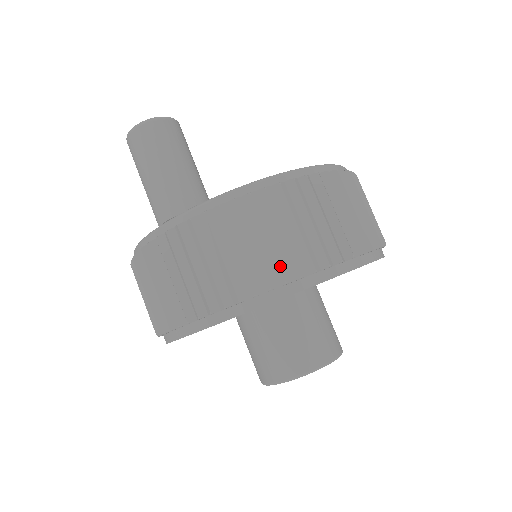
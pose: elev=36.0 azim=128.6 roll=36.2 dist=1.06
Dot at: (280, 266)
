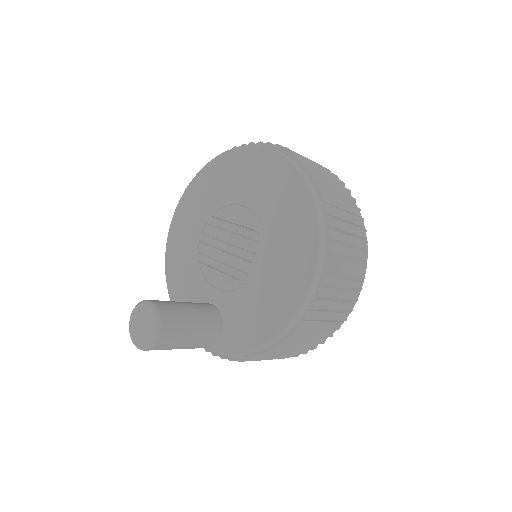
Dot at: (292, 356)
